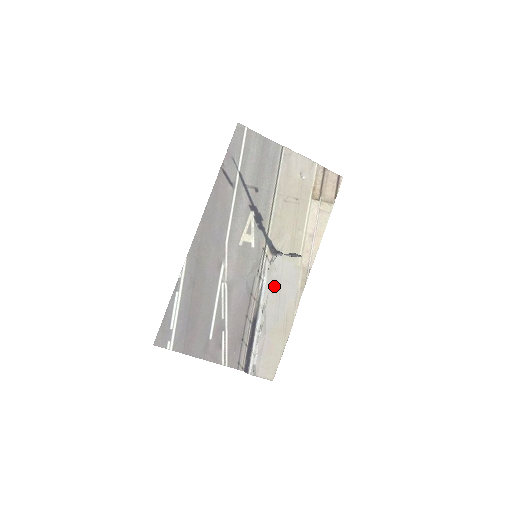
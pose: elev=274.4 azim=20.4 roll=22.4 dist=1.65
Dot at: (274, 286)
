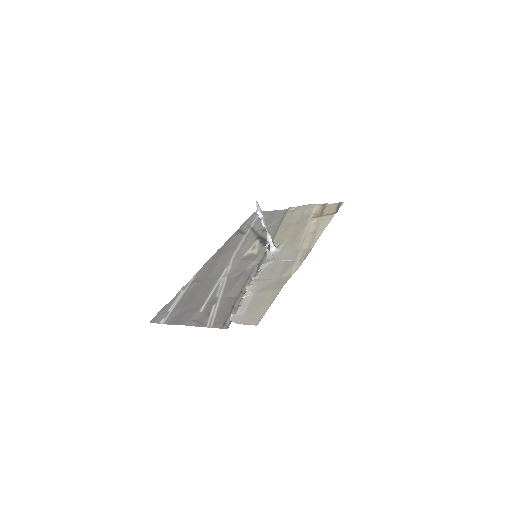
Dot at: (270, 266)
